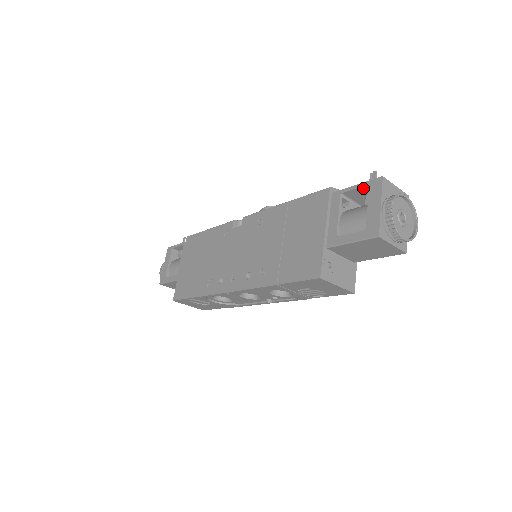
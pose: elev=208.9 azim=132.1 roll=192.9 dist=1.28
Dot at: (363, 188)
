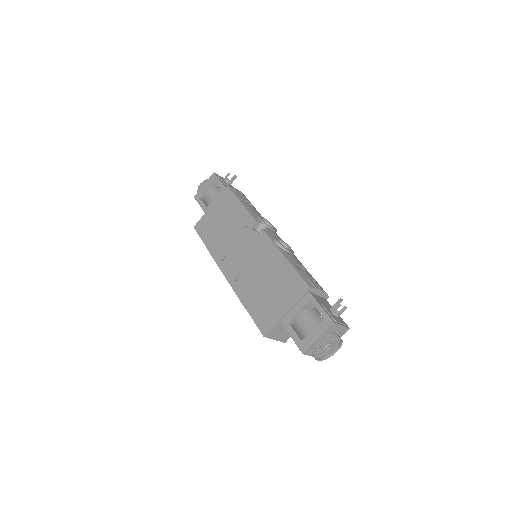
Dot at: (323, 312)
